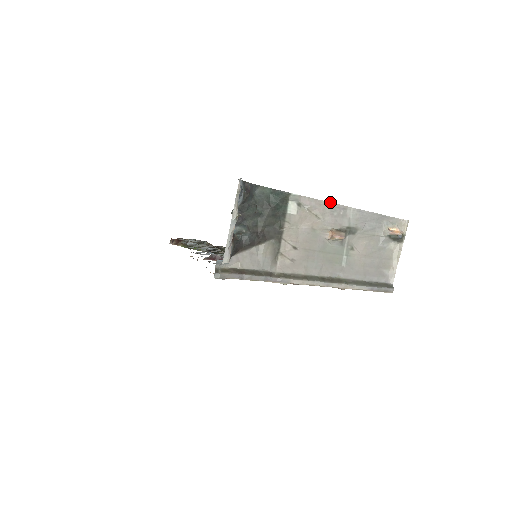
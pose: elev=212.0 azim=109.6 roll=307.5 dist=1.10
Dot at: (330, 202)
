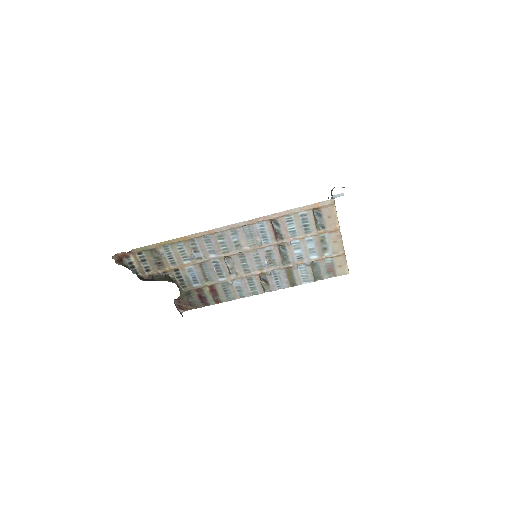
Dot at: occluded
